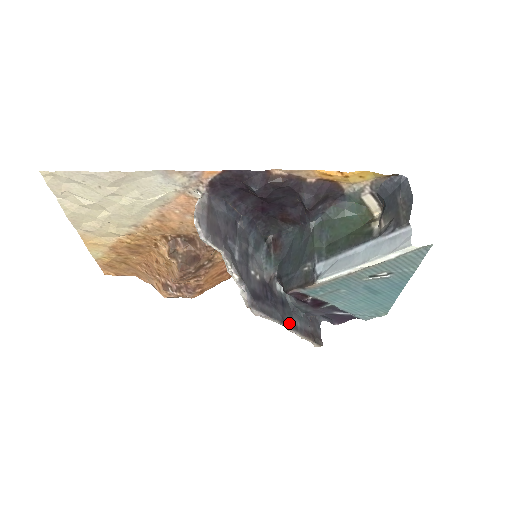
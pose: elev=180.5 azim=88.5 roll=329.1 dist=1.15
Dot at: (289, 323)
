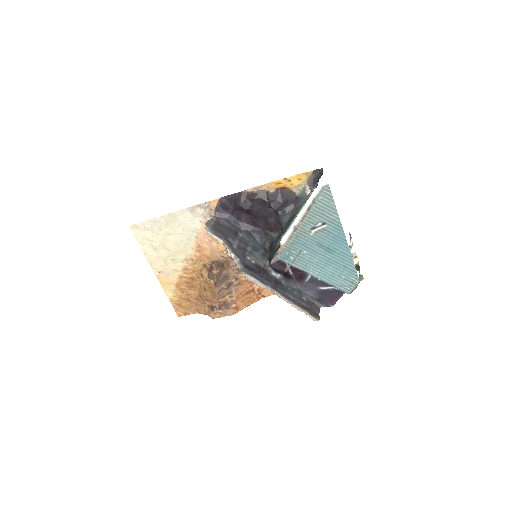
Dot at: (281, 292)
